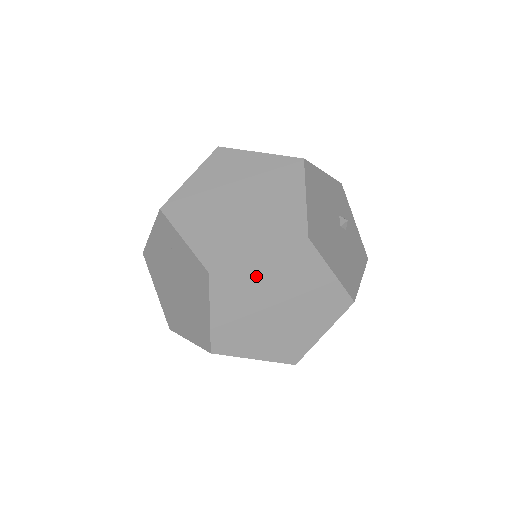
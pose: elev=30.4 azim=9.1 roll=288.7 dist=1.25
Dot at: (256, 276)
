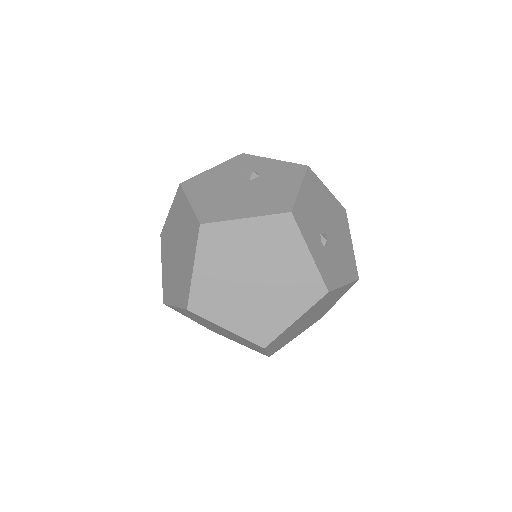
Dot at: (211, 279)
